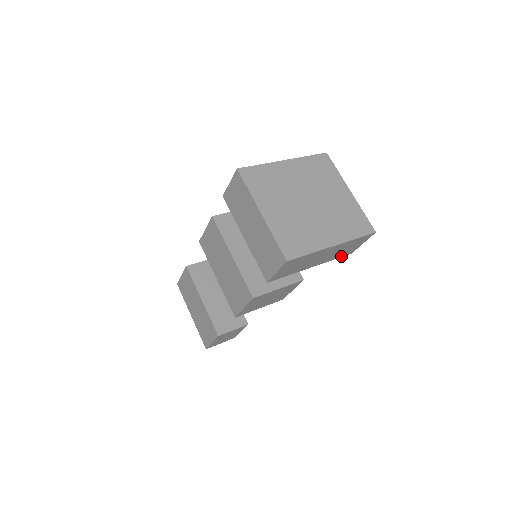
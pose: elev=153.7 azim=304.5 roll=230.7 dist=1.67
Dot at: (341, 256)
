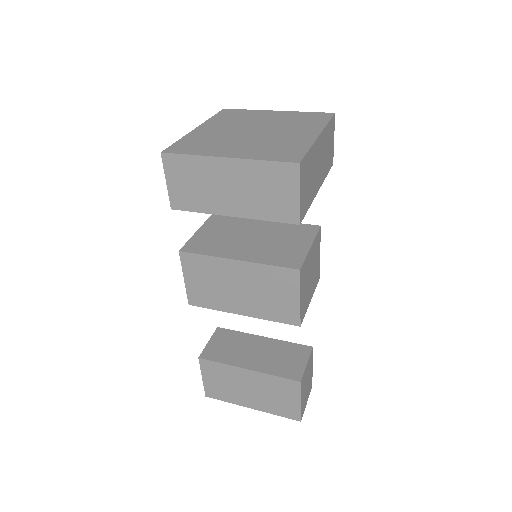
Dot at: (328, 169)
